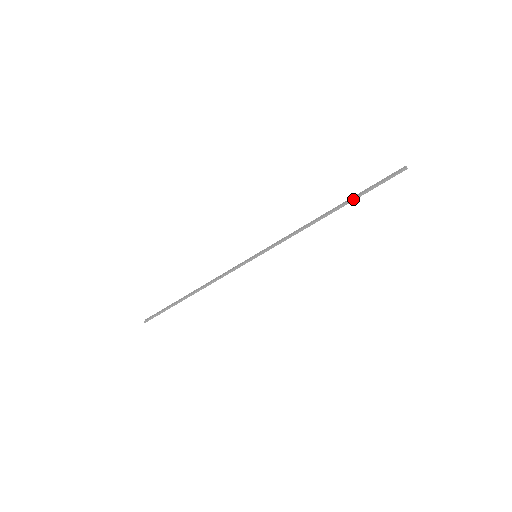
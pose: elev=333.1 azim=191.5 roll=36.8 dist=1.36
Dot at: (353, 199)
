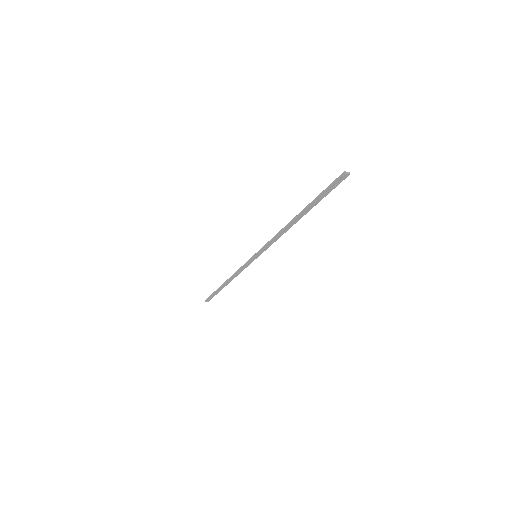
Dot at: (308, 205)
